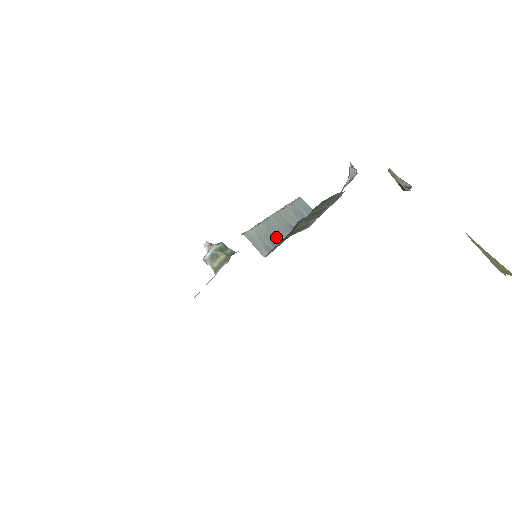
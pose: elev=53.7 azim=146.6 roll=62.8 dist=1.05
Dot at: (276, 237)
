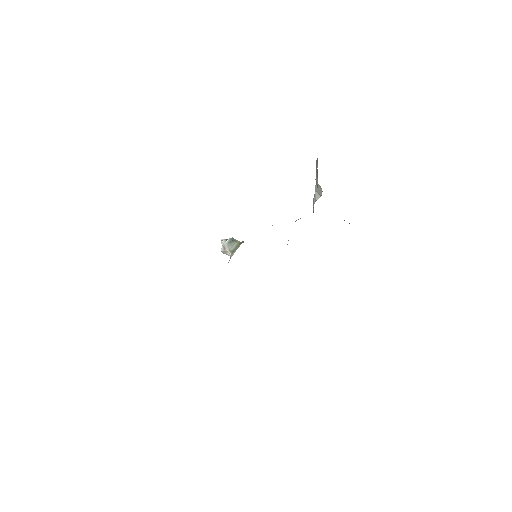
Dot at: occluded
